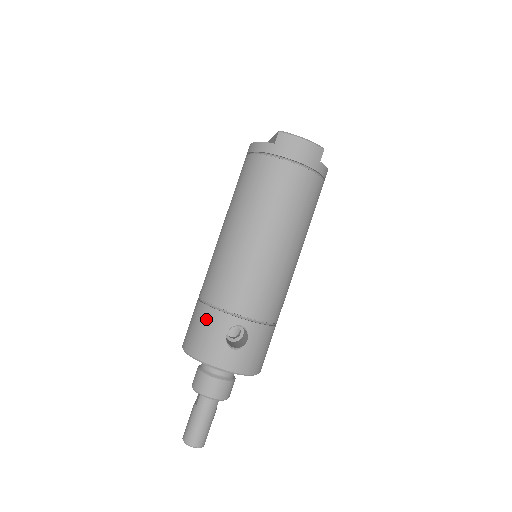
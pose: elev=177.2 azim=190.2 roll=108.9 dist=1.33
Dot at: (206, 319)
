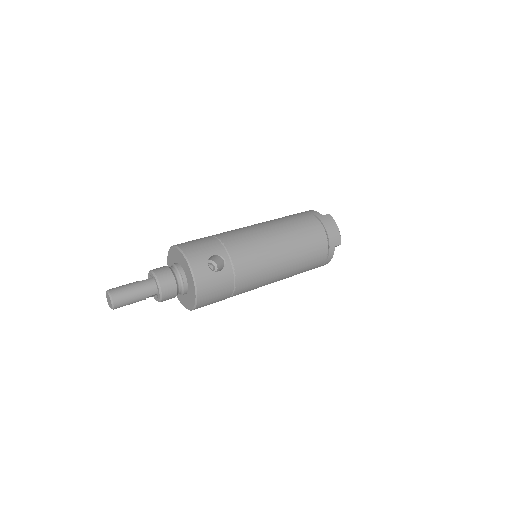
Dot at: (208, 241)
